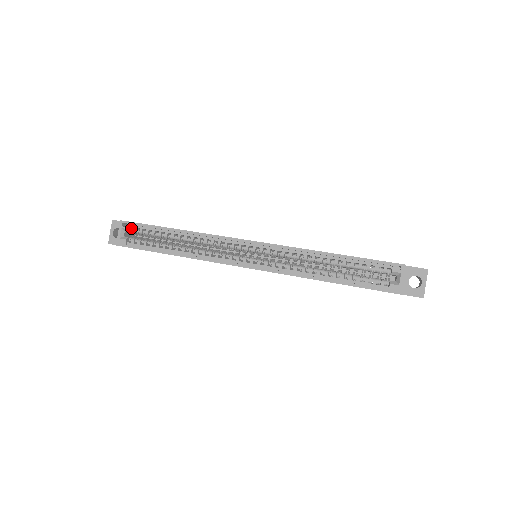
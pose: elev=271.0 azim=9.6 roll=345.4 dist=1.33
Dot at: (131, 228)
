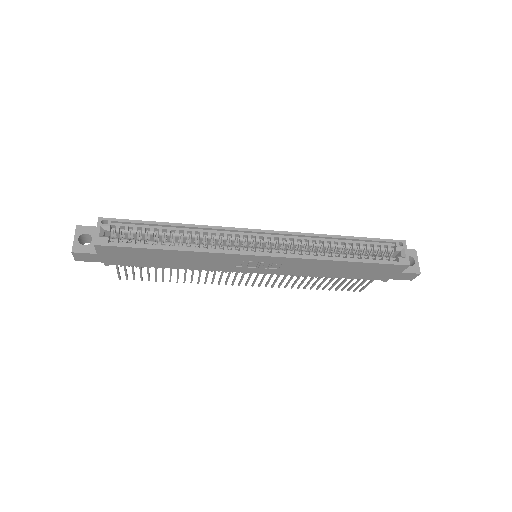
Dot at: (111, 228)
